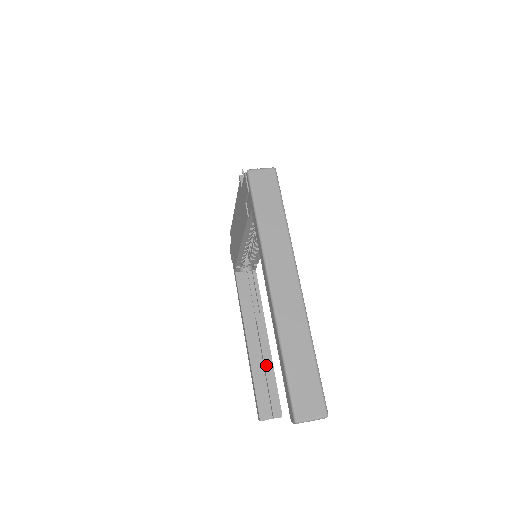
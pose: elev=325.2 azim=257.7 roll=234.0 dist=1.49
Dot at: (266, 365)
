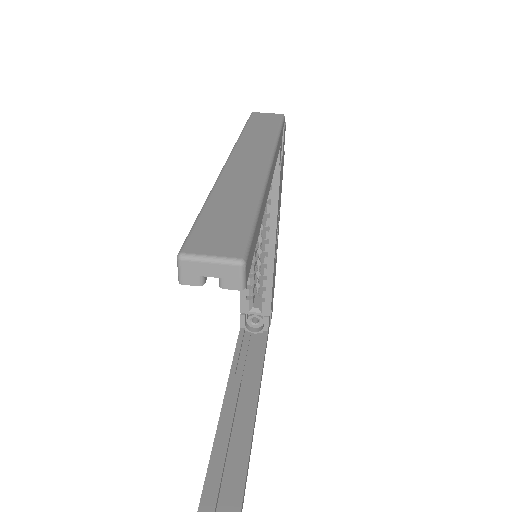
Dot at: (240, 440)
